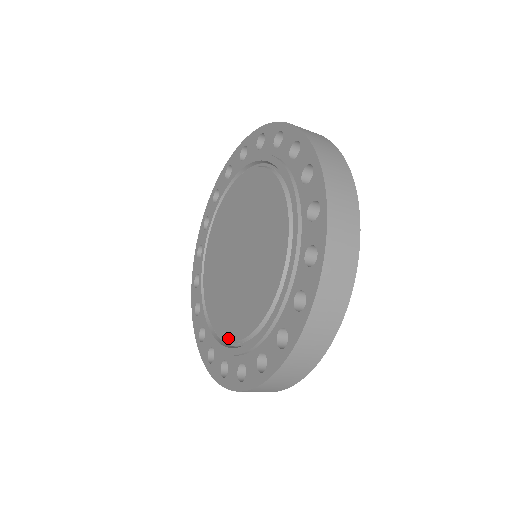
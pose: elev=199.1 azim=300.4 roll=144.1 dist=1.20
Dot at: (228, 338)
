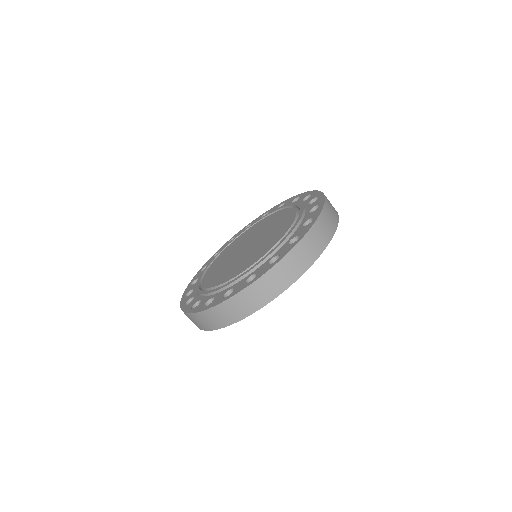
Dot at: (236, 275)
